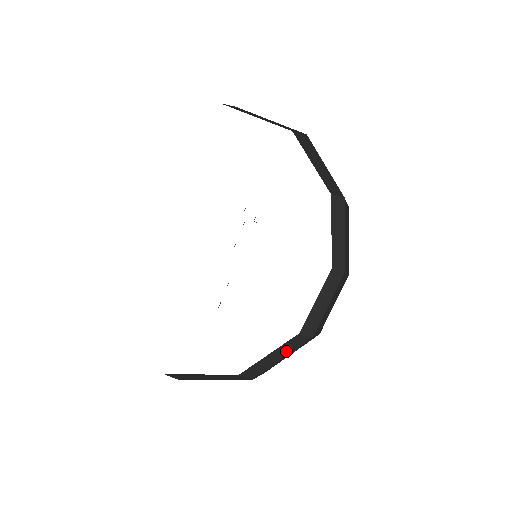
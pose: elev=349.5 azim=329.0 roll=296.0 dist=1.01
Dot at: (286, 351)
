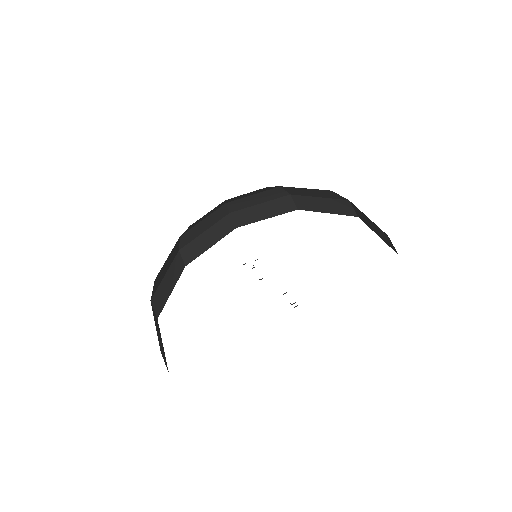
Dot at: occluded
